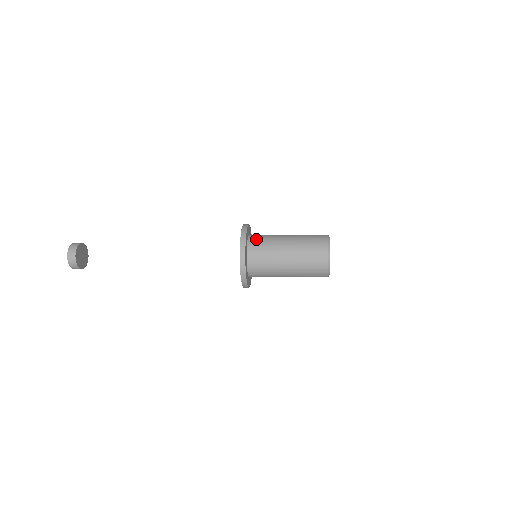
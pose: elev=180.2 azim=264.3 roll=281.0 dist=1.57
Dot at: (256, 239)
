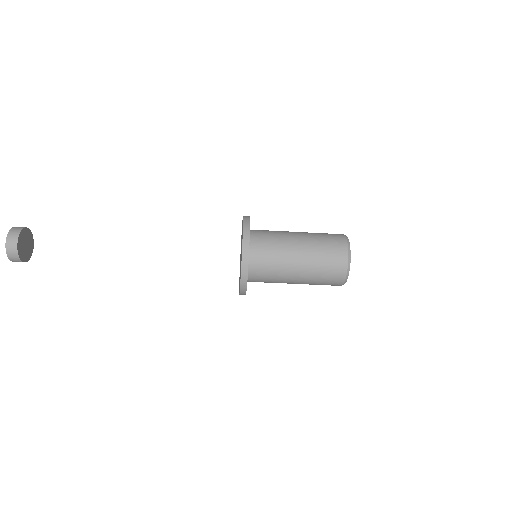
Dot at: occluded
